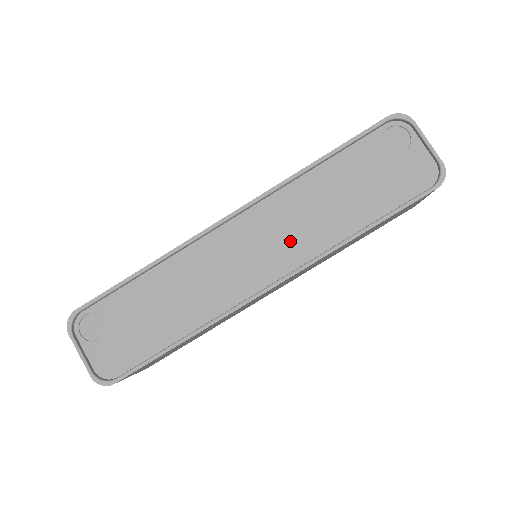
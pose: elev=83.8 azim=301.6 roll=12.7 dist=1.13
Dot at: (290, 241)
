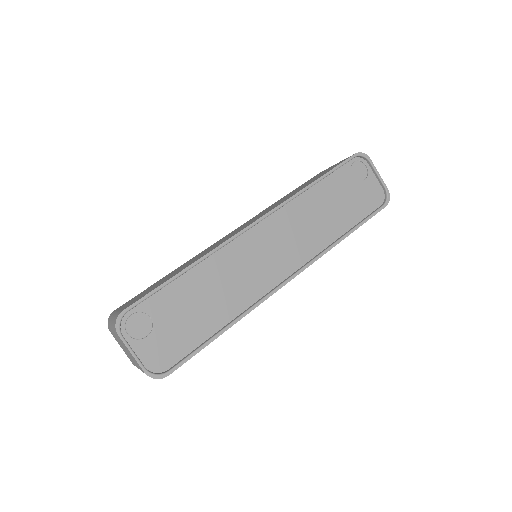
Dot at: (300, 242)
